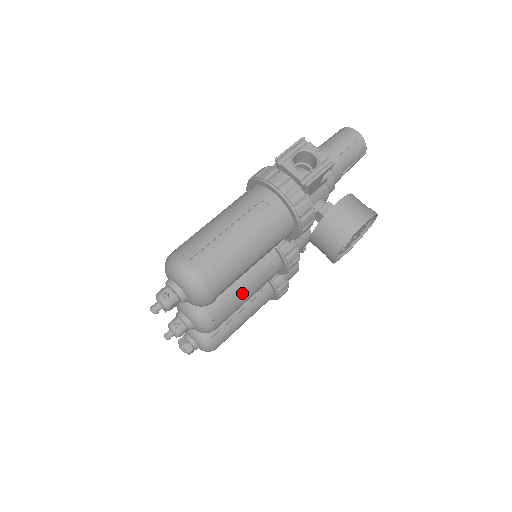
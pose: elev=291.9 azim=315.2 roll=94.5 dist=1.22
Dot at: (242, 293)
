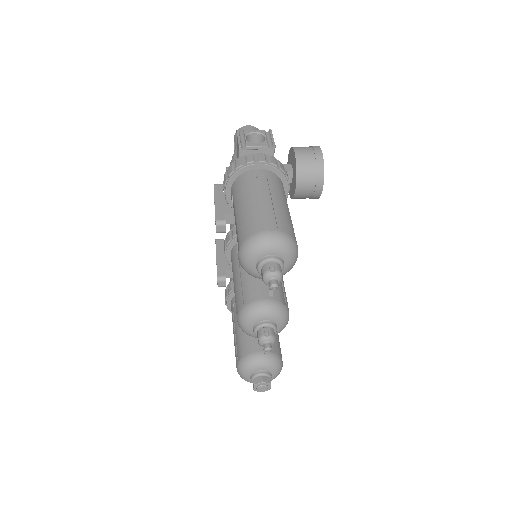
Dot at: occluded
